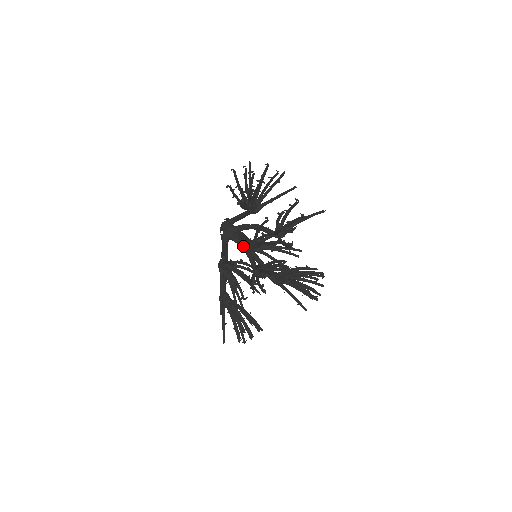
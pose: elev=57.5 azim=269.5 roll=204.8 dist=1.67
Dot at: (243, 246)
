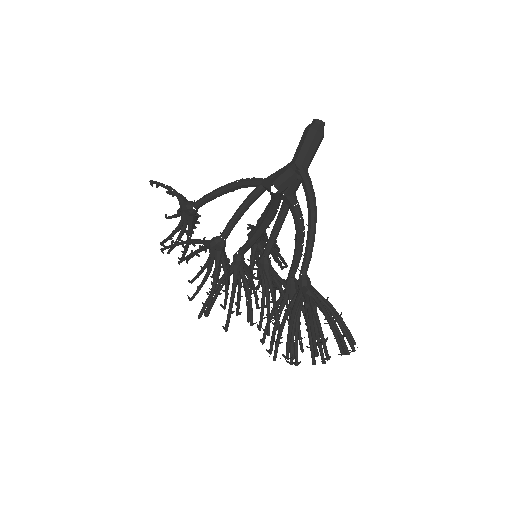
Dot at: (267, 223)
